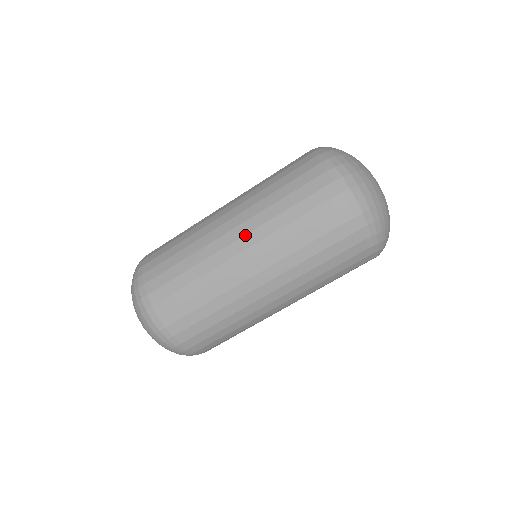
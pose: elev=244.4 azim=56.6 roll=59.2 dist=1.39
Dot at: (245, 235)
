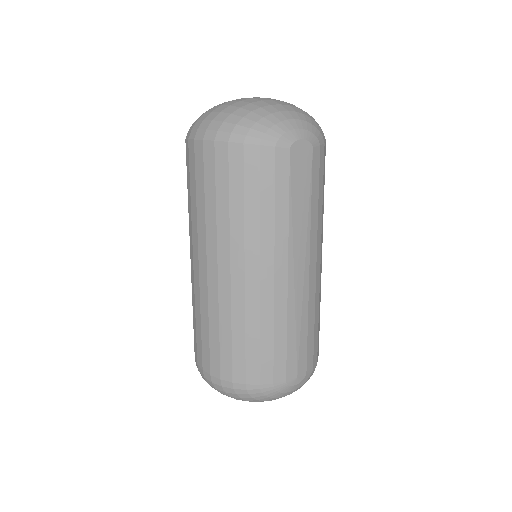
Dot at: (192, 248)
